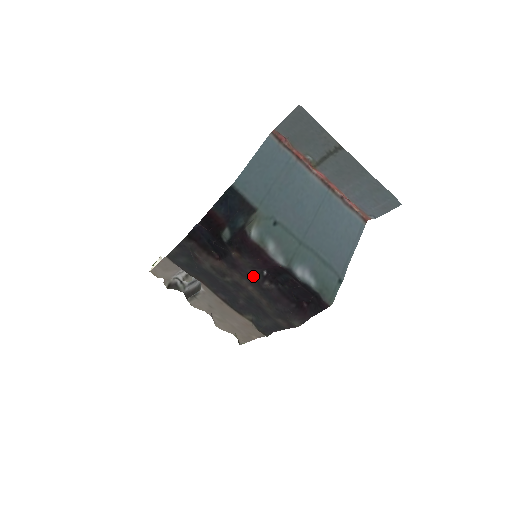
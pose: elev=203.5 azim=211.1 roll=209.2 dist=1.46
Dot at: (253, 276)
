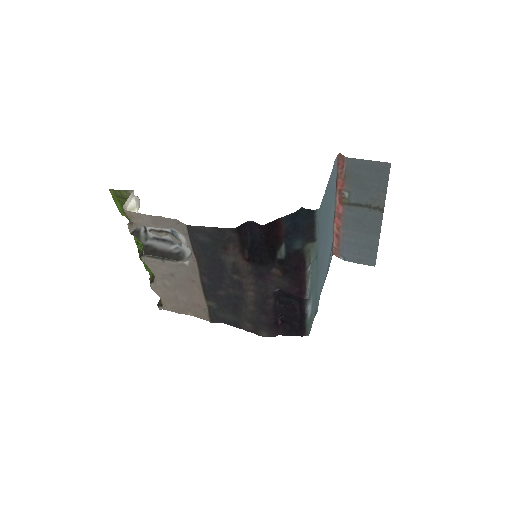
Dot at: (267, 289)
